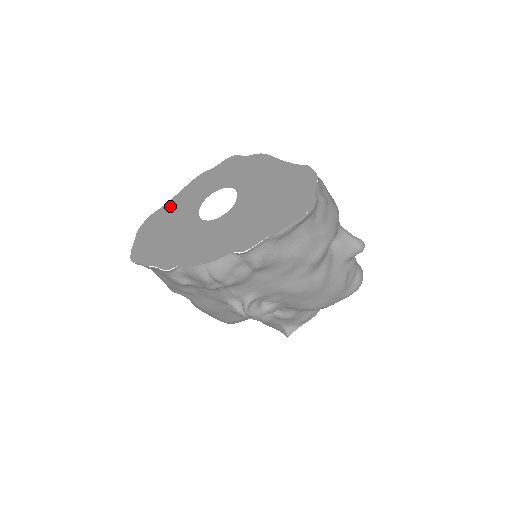
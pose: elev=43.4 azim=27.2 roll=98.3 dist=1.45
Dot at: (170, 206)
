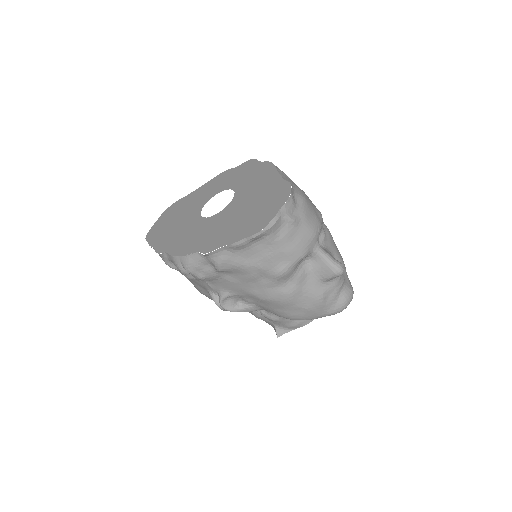
Dot at: (191, 196)
